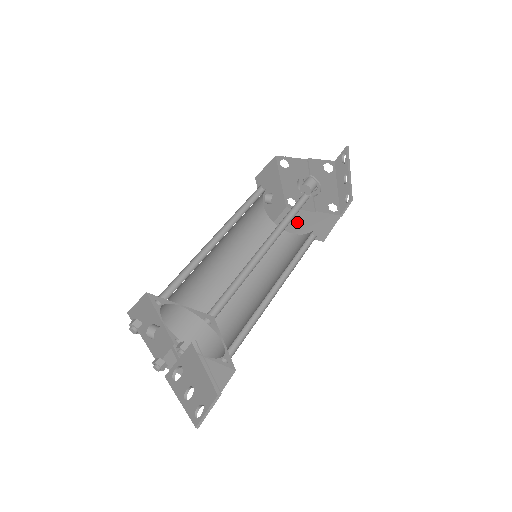
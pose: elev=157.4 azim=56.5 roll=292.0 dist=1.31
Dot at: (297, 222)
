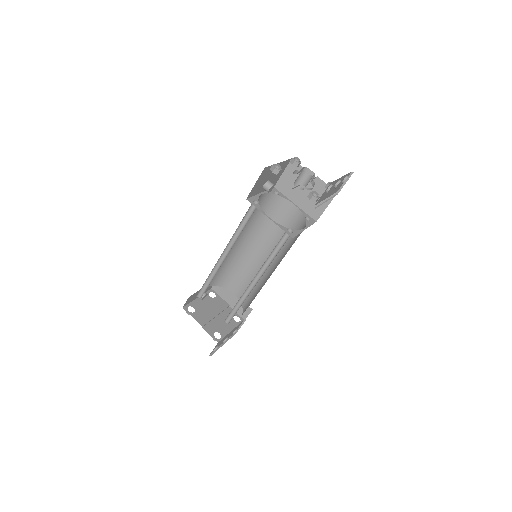
Dot at: occluded
